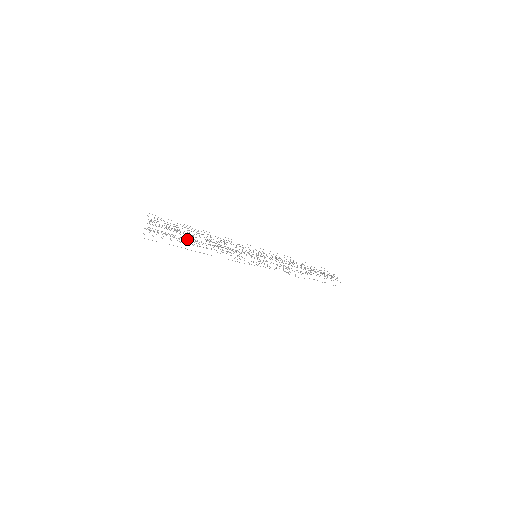
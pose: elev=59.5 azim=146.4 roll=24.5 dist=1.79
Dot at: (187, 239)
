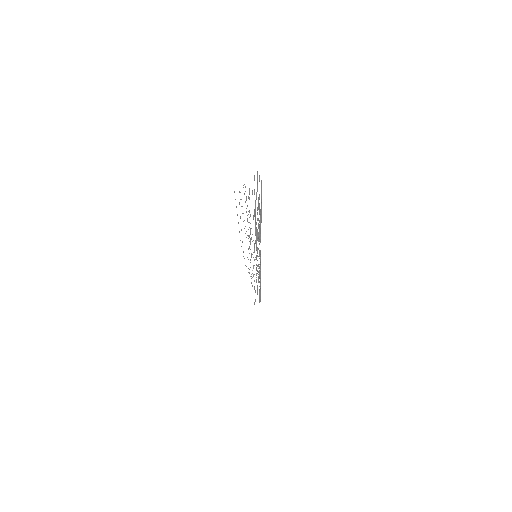
Dot at: occluded
